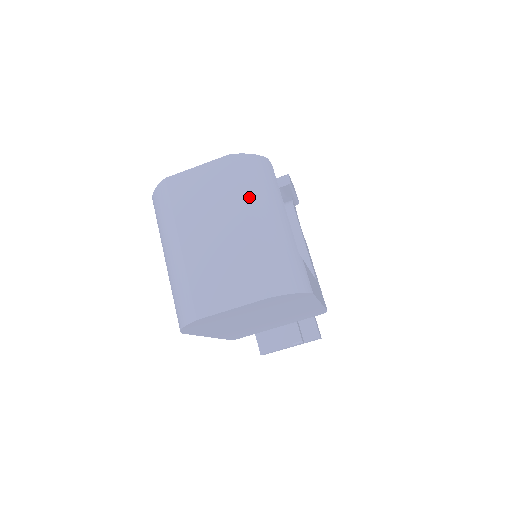
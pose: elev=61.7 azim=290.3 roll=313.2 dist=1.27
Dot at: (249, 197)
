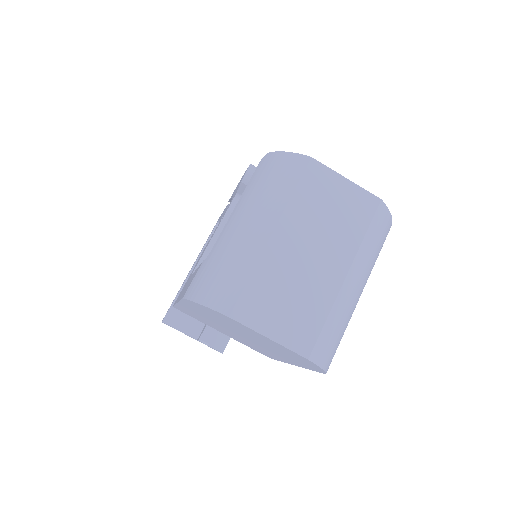
Dot at: (364, 253)
